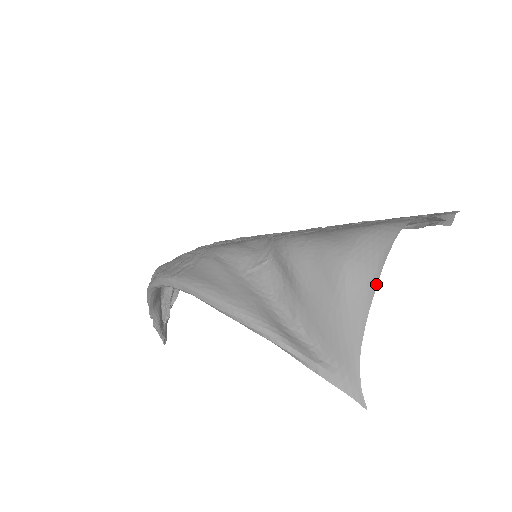
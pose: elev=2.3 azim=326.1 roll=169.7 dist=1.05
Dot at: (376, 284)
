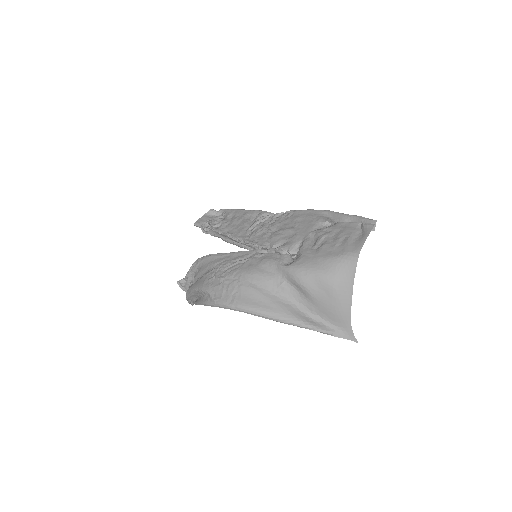
Dot at: (352, 291)
